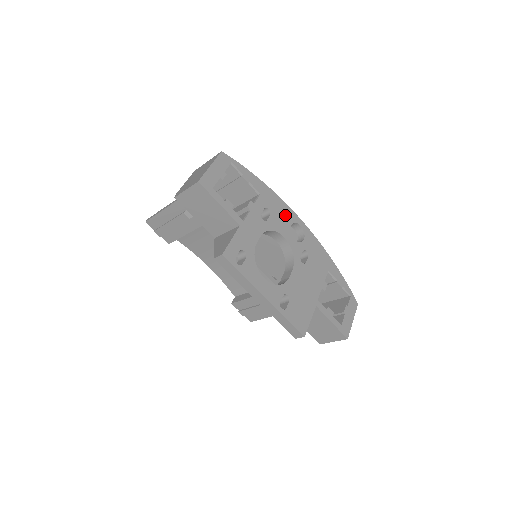
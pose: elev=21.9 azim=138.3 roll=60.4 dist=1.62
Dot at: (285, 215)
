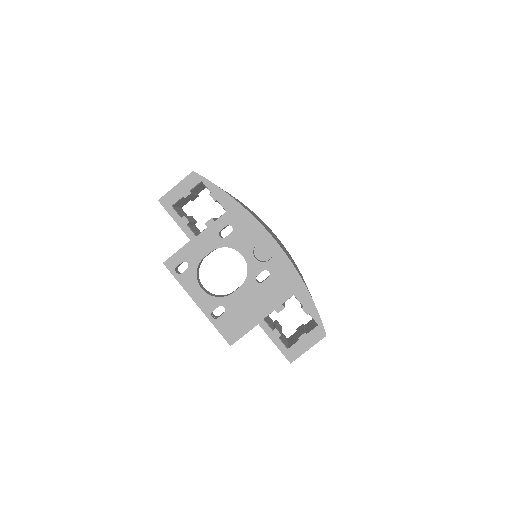
Dot at: (253, 233)
